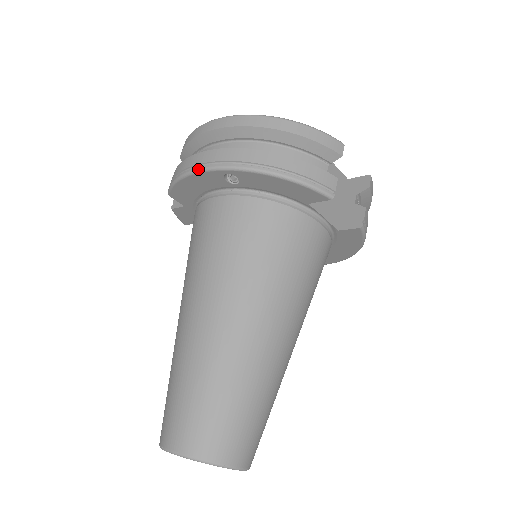
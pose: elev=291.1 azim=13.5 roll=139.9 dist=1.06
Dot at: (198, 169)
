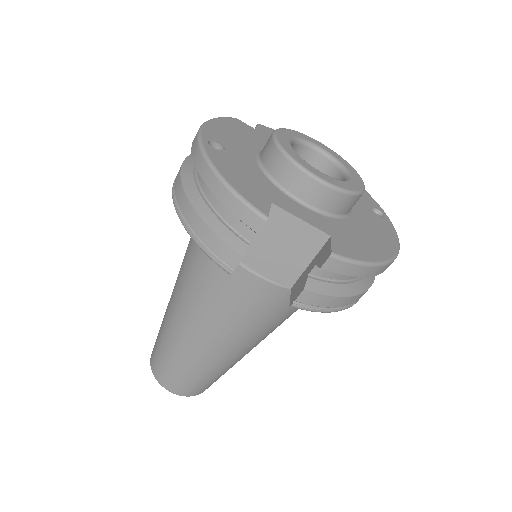
Dot at: occluded
